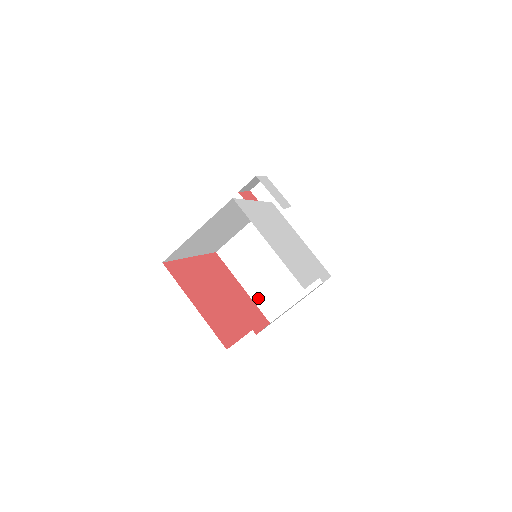
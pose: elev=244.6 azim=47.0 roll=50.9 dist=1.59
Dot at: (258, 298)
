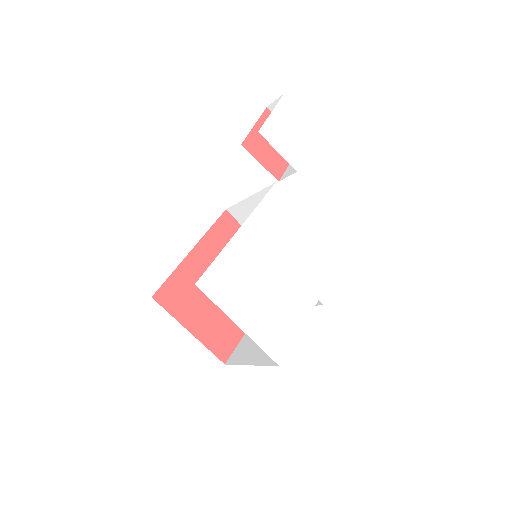
Dot at: occluded
